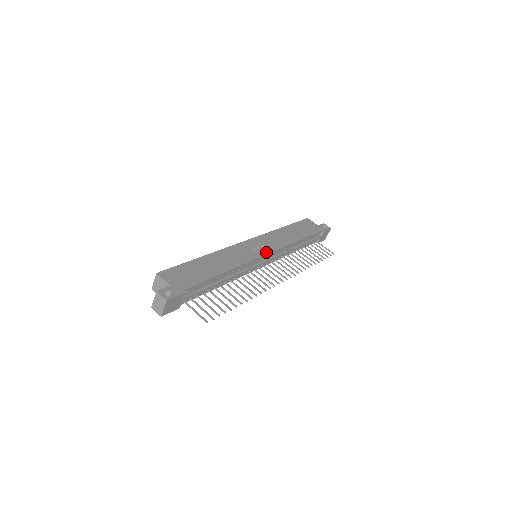
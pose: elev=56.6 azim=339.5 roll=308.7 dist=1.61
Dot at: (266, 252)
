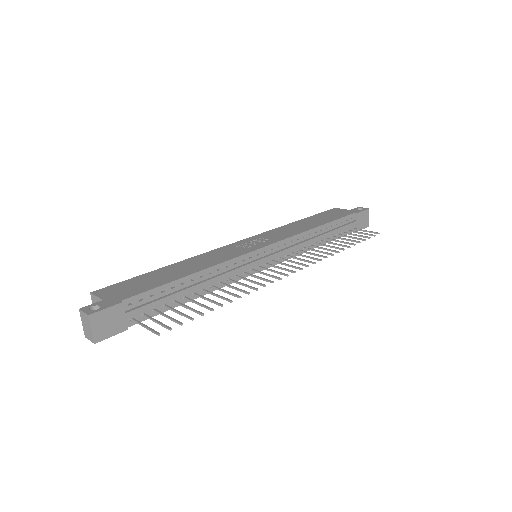
Dot at: (264, 245)
